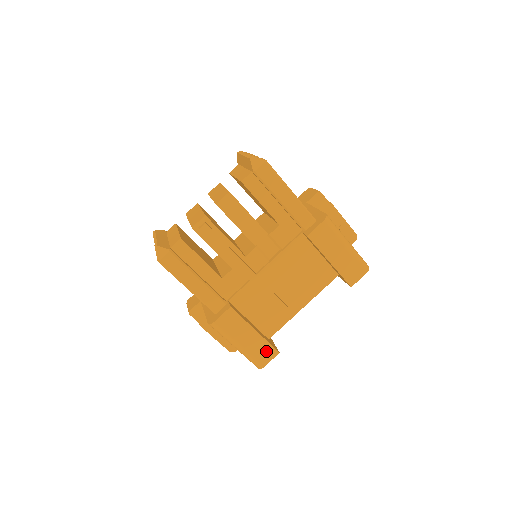
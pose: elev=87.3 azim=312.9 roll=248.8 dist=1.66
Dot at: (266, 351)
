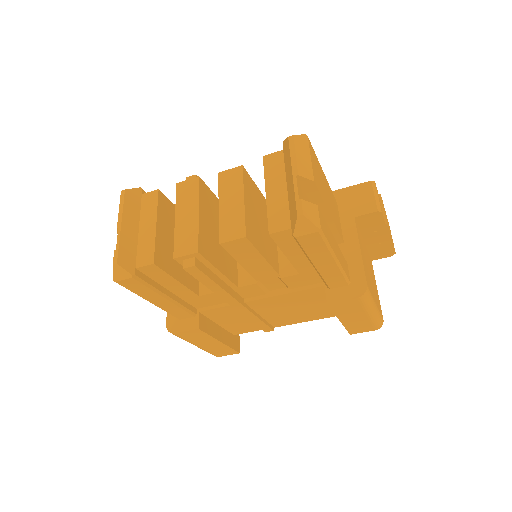
Dot at: (226, 351)
